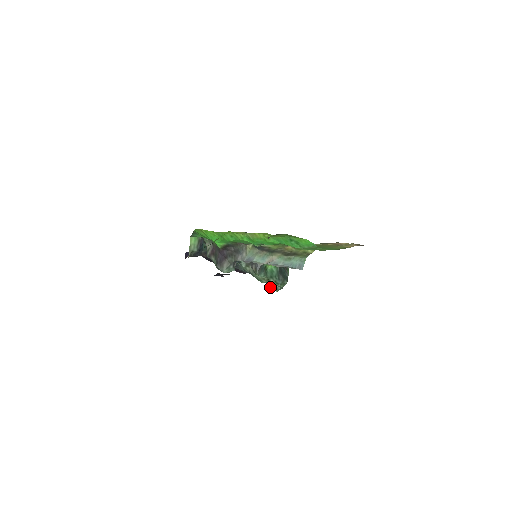
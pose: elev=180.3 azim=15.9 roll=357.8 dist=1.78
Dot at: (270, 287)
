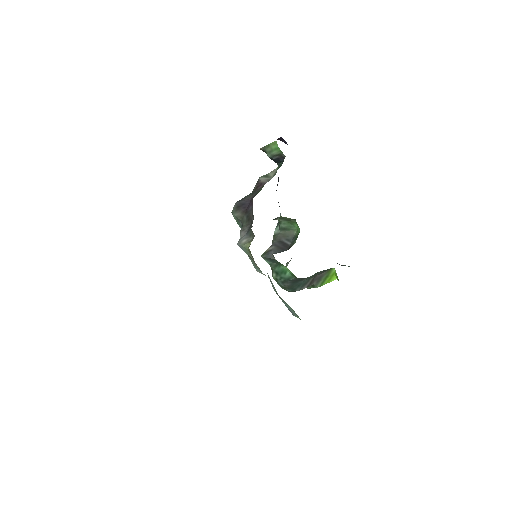
Dot at: occluded
